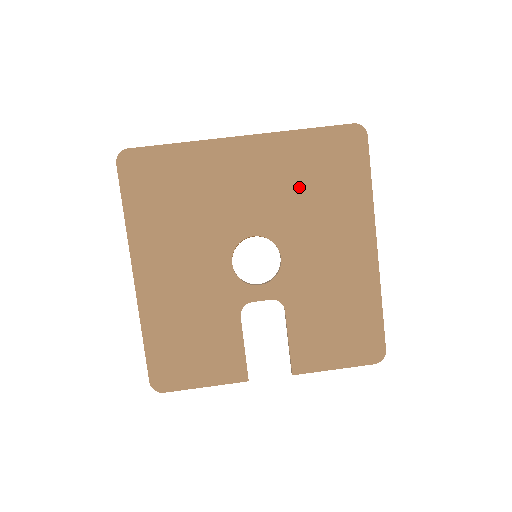
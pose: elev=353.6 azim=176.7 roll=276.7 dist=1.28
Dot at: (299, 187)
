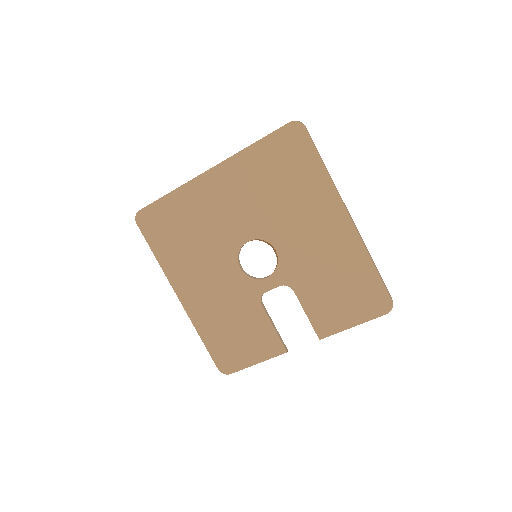
Dot at: (266, 191)
